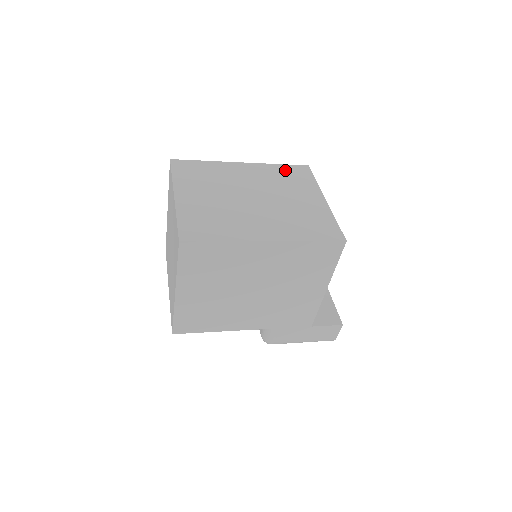
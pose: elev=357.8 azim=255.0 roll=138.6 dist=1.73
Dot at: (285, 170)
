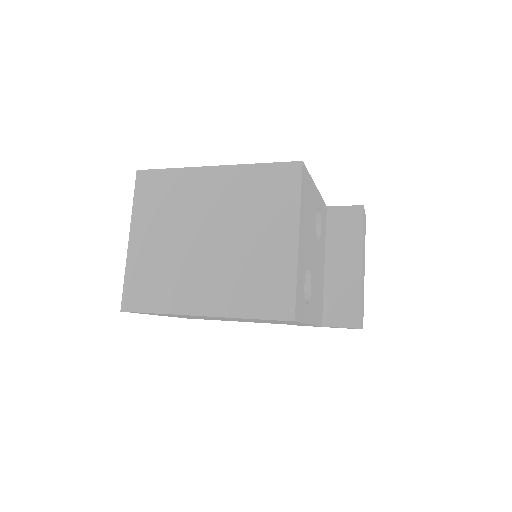
Dot at: (265, 177)
